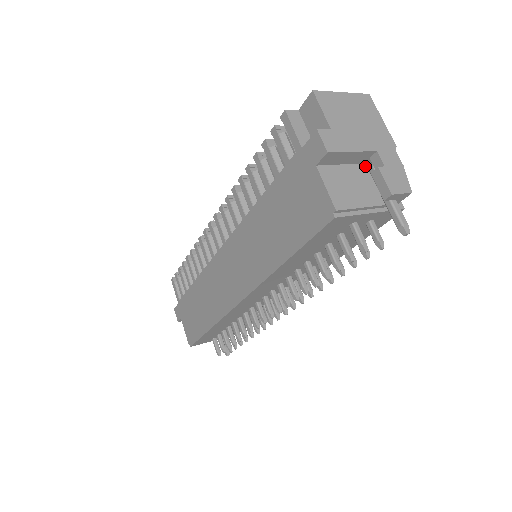
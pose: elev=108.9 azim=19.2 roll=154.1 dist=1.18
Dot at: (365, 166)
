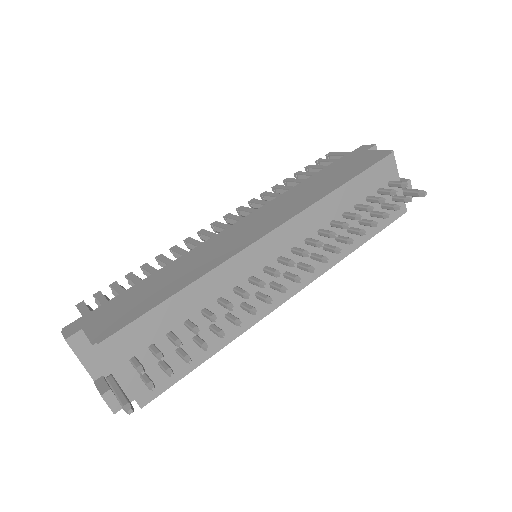
Dot at: occluded
